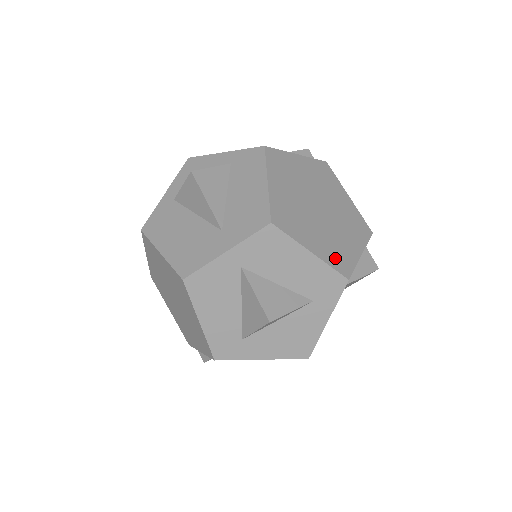
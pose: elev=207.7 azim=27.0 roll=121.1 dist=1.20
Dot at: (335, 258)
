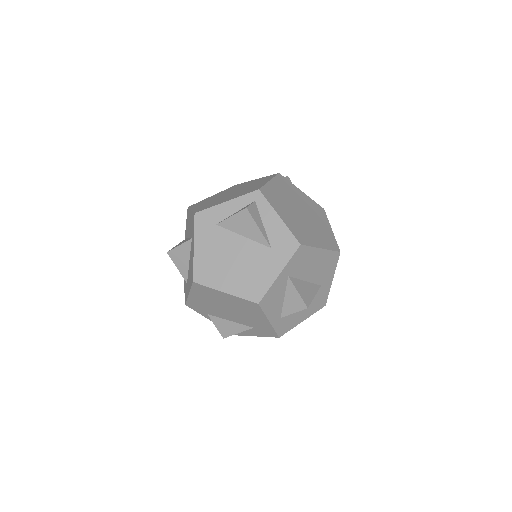
Dot at: (202, 208)
